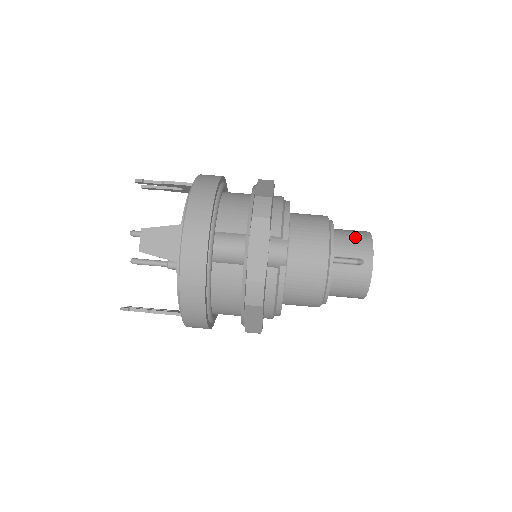
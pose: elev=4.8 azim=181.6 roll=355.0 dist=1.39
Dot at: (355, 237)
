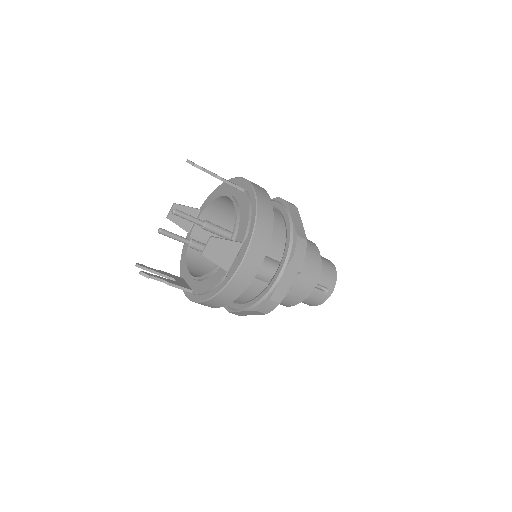
Dot at: (328, 270)
